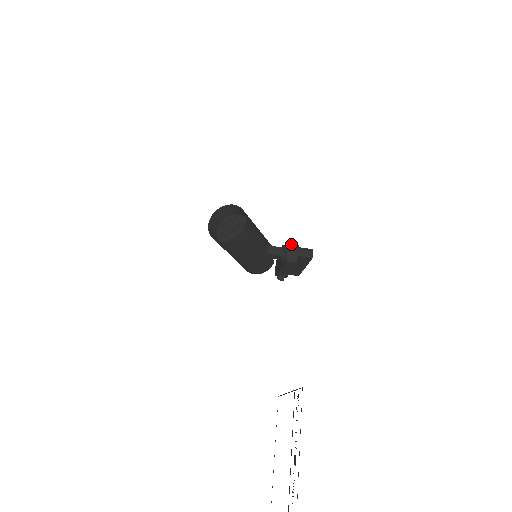
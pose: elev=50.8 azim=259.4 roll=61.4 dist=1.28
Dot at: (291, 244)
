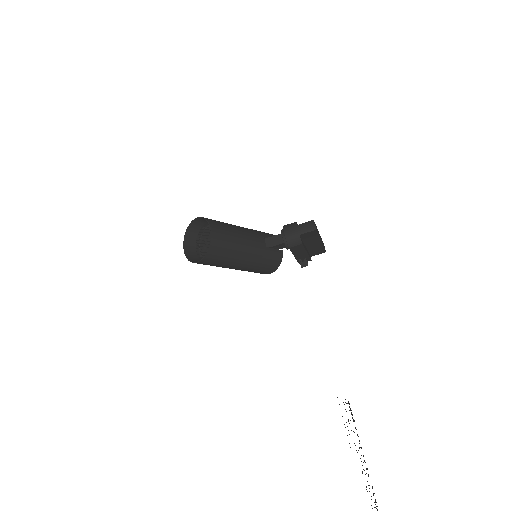
Dot at: (288, 226)
